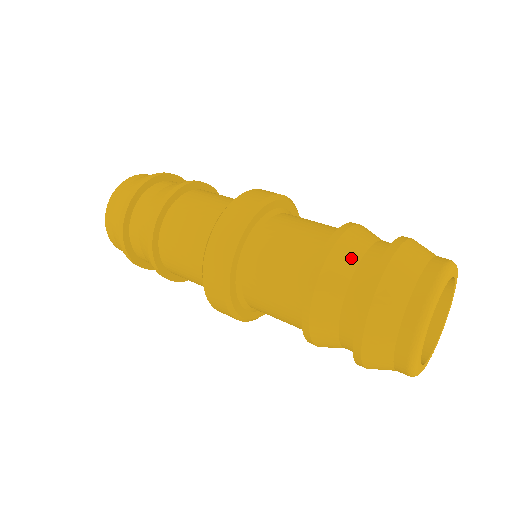
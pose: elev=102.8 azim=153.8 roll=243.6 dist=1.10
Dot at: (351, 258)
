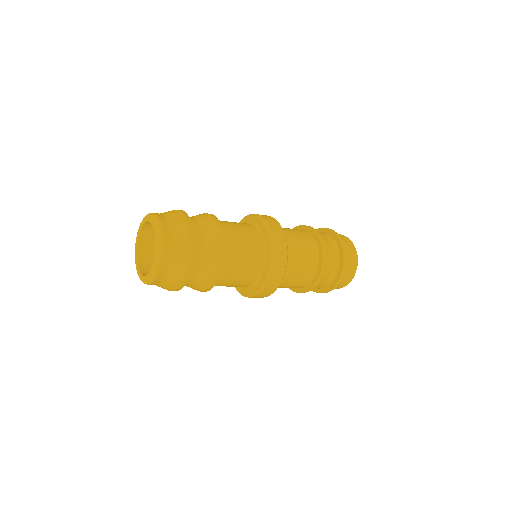
Dot at: occluded
